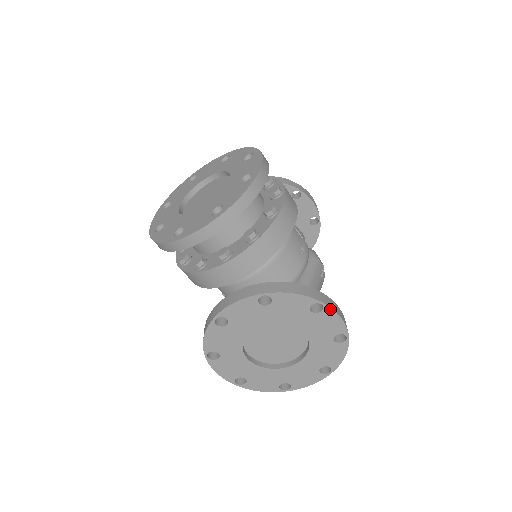
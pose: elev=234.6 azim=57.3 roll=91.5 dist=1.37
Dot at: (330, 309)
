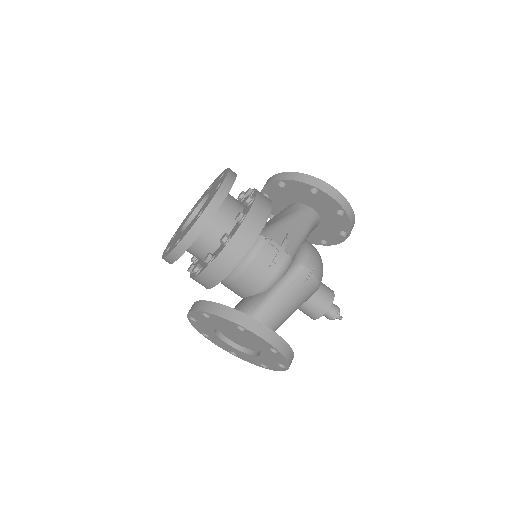
Dot at: (250, 332)
